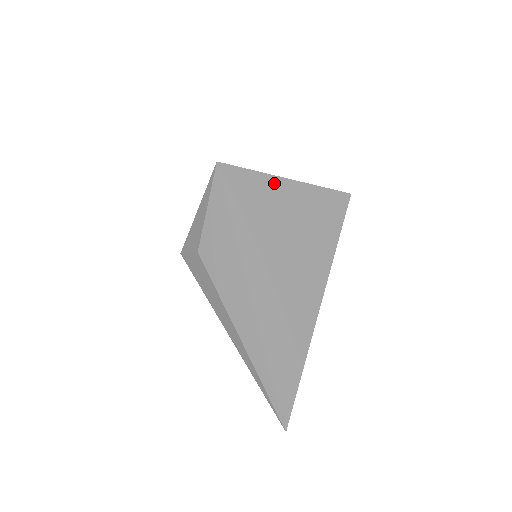
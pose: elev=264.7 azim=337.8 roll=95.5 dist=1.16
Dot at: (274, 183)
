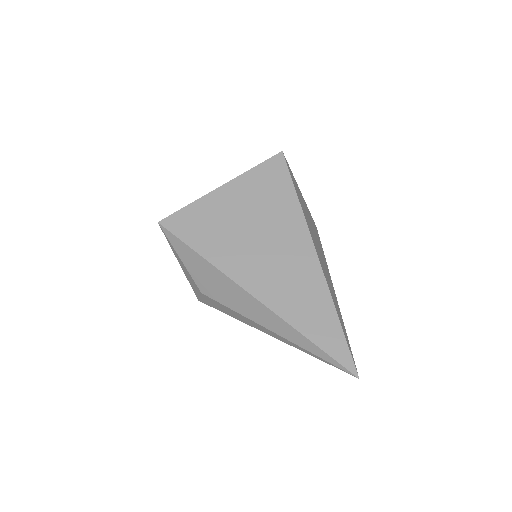
Dot at: (212, 199)
